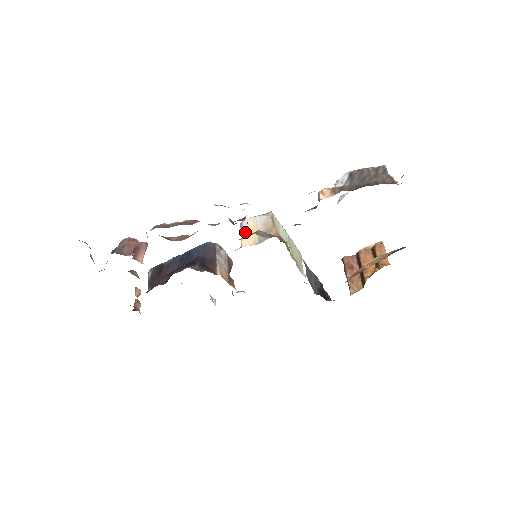
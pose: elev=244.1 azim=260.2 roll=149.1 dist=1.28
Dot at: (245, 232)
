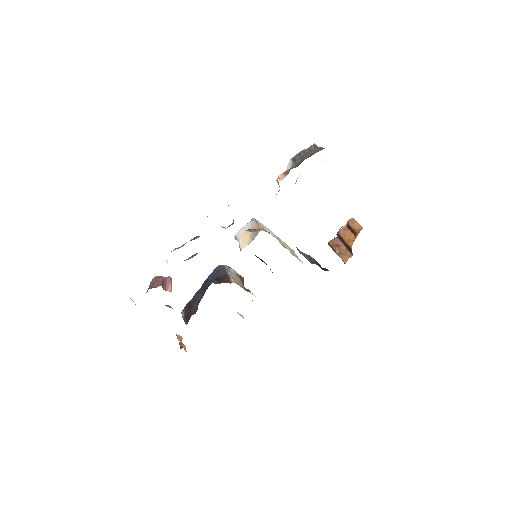
Dot at: (240, 240)
